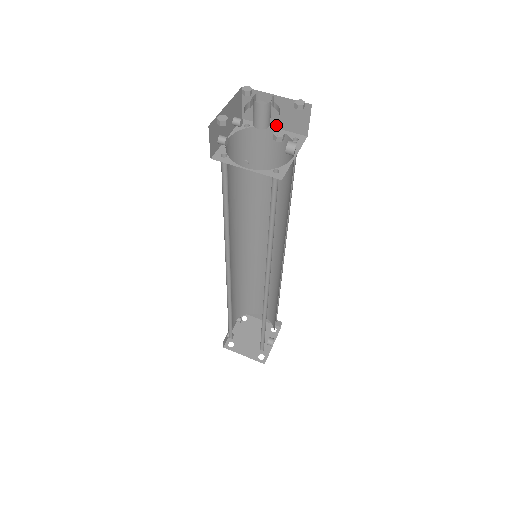
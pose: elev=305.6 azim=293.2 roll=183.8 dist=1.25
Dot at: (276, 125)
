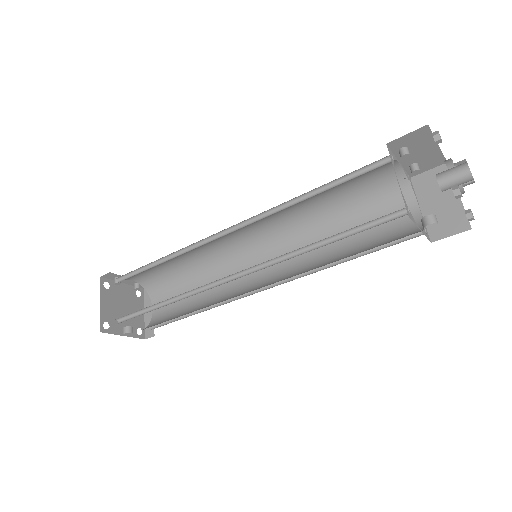
Dot at: (424, 210)
